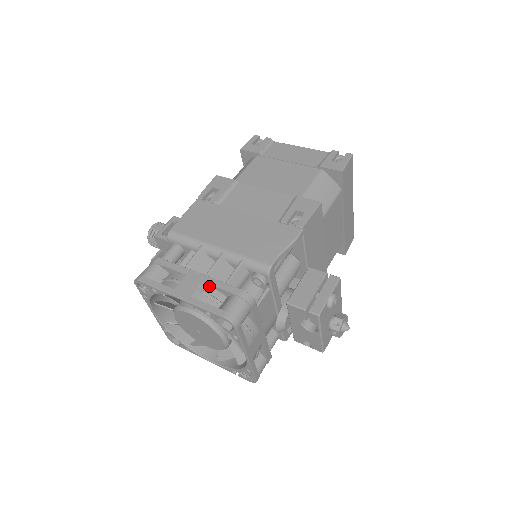
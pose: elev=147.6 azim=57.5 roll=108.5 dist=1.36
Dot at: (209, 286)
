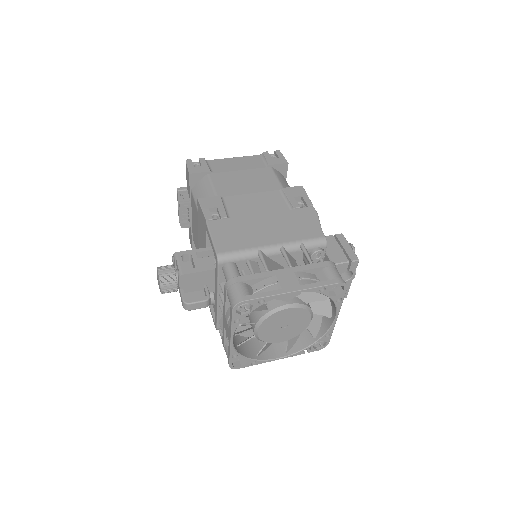
Dot at: (301, 273)
